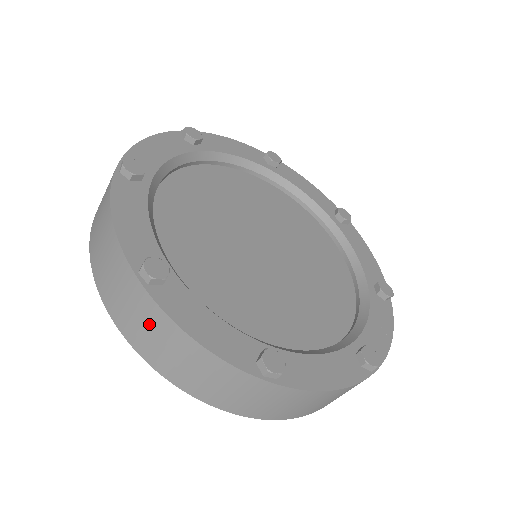
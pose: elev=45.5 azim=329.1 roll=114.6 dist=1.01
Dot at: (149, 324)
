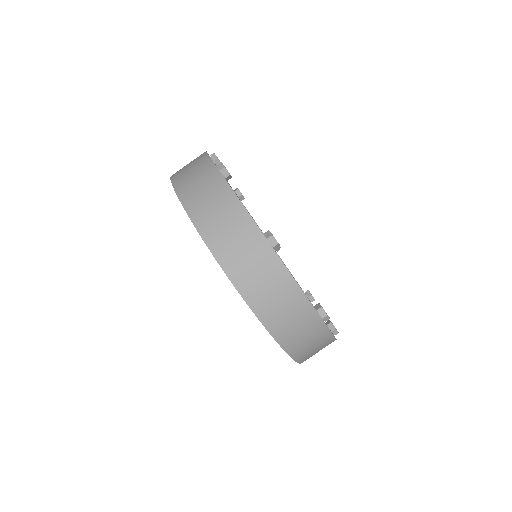
Dot at: occluded
